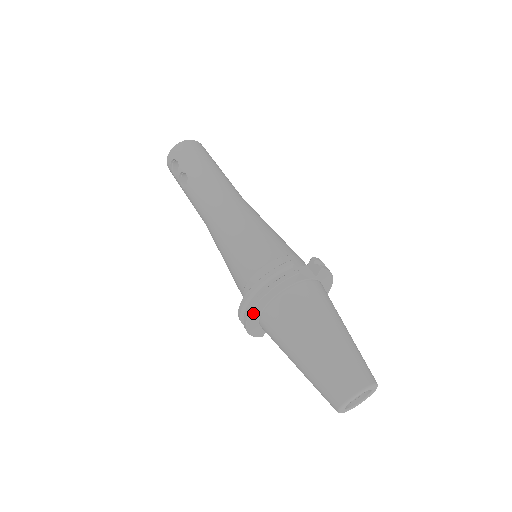
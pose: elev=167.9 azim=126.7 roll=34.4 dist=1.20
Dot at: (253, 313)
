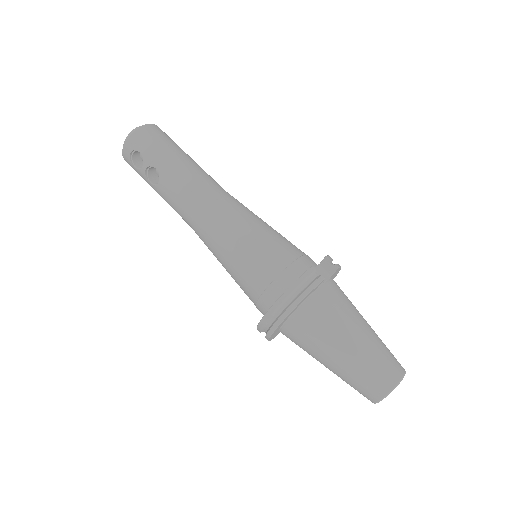
Dot at: (280, 324)
